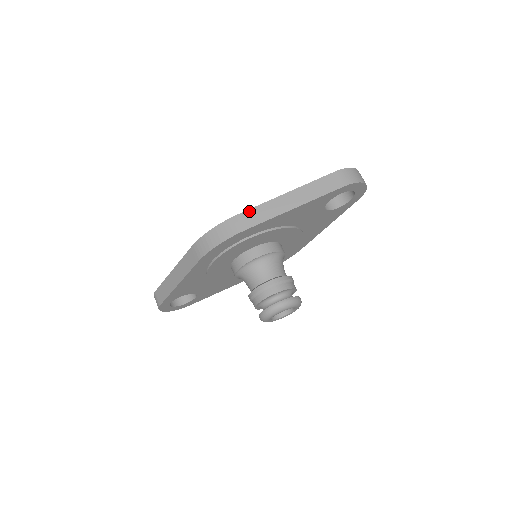
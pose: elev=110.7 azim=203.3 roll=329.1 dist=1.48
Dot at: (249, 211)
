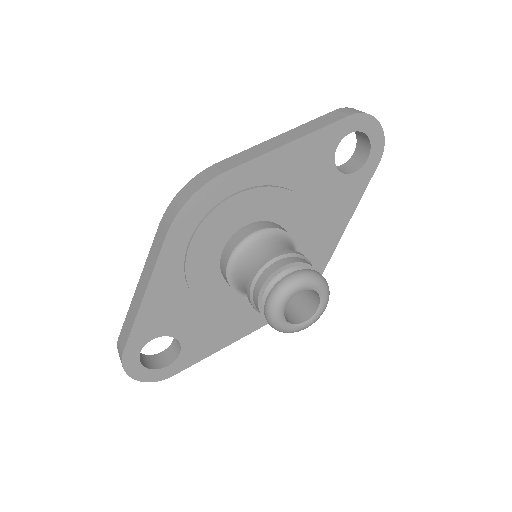
Dot at: (231, 157)
